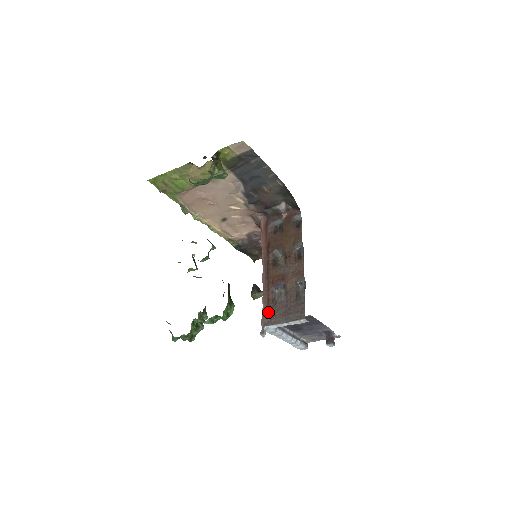
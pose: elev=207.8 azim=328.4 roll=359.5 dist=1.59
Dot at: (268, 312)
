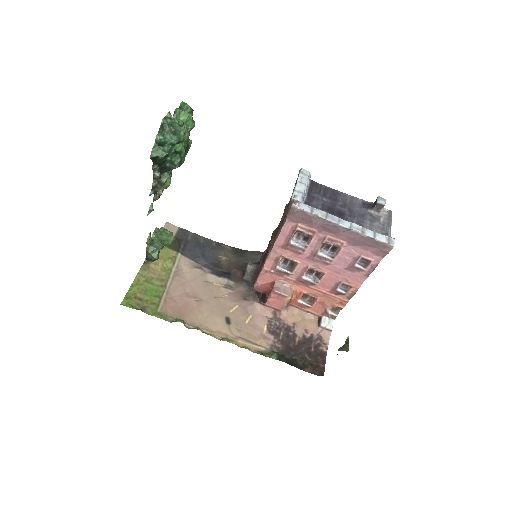
Dot at: (286, 208)
